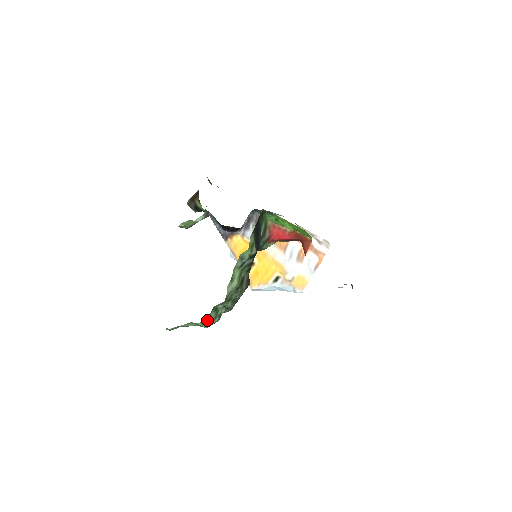
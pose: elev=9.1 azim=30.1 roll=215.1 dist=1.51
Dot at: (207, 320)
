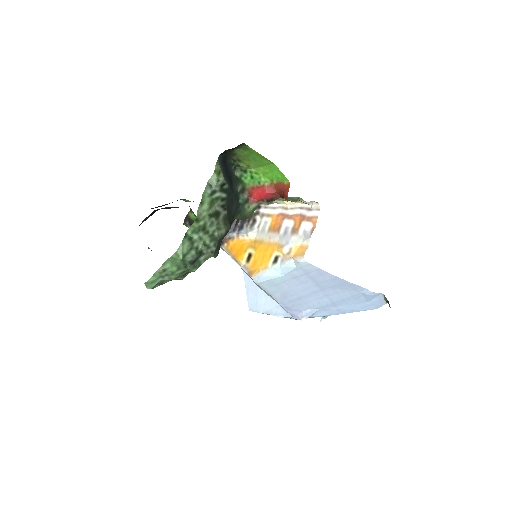
Dot at: (181, 248)
